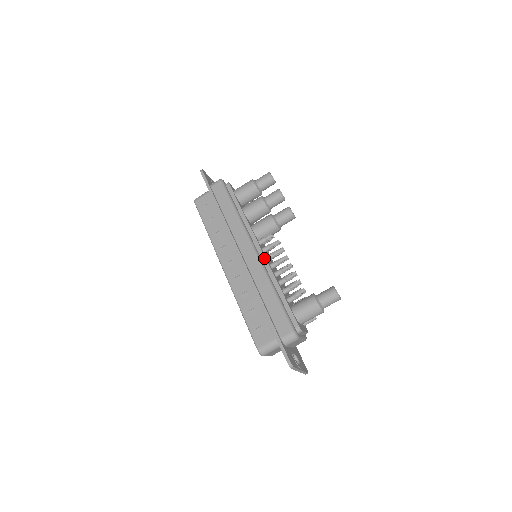
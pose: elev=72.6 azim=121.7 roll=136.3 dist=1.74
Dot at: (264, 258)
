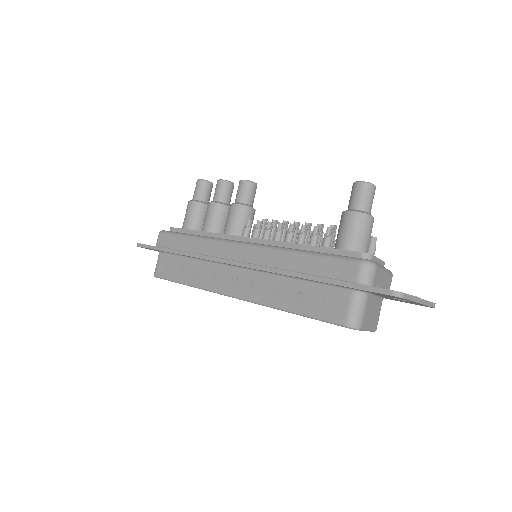
Dot at: (260, 241)
